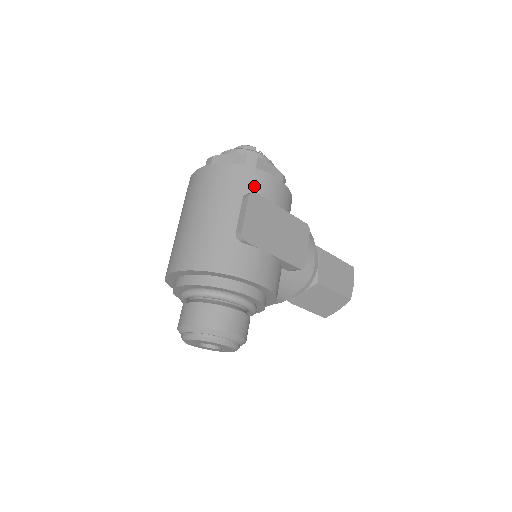
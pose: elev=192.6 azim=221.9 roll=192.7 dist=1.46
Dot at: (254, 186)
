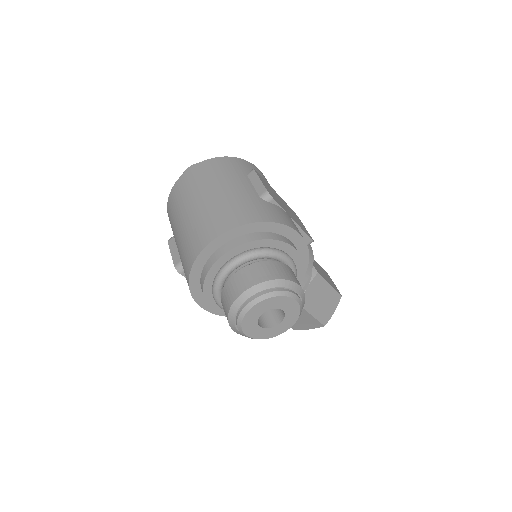
Dot at: (250, 169)
